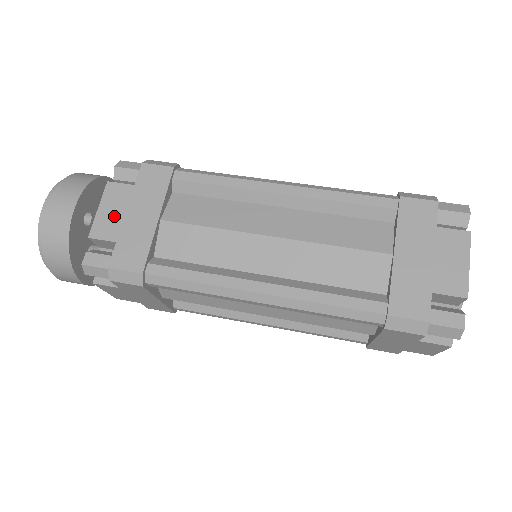
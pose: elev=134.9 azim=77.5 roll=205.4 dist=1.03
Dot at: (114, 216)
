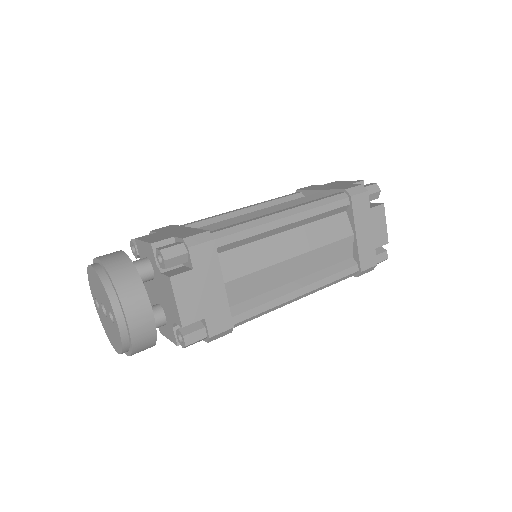
Dot at: (192, 301)
